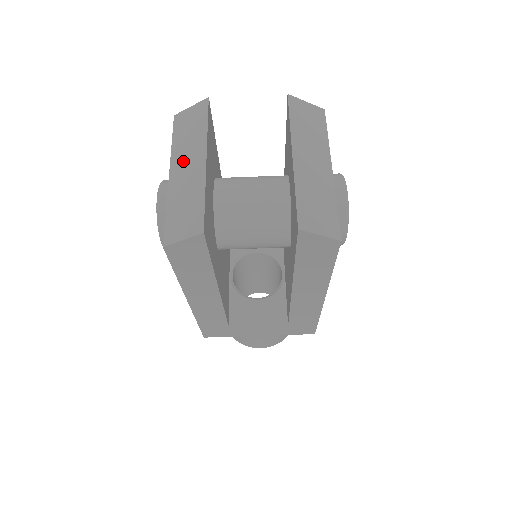
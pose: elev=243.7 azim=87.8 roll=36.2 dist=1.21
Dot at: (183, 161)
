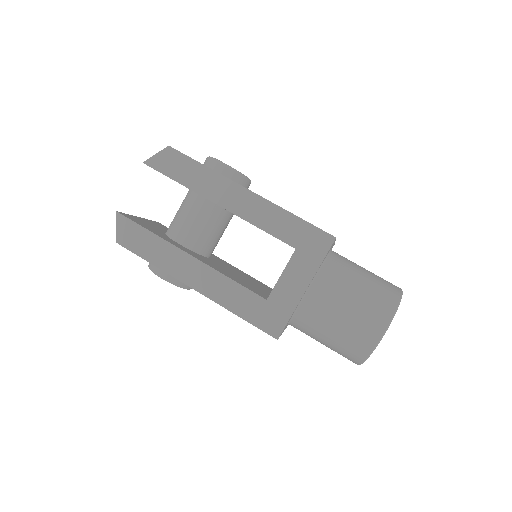
Dot at: occluded
